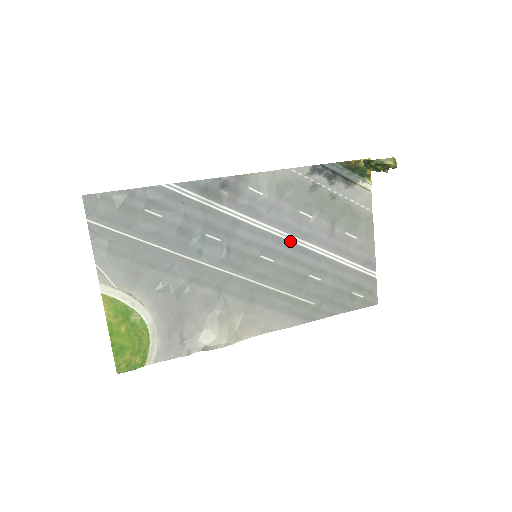
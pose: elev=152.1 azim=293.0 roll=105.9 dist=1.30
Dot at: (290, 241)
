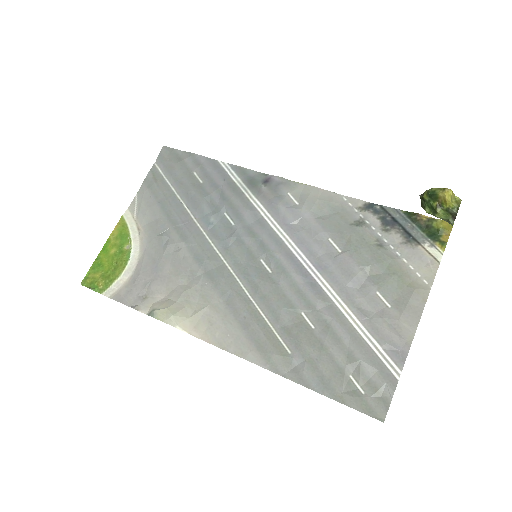
Dot at: (301, 262)
